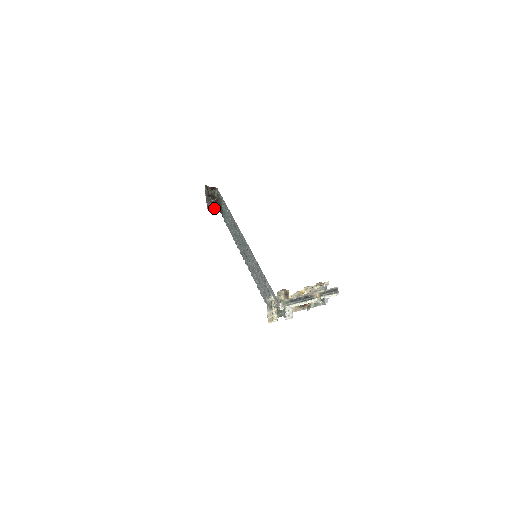
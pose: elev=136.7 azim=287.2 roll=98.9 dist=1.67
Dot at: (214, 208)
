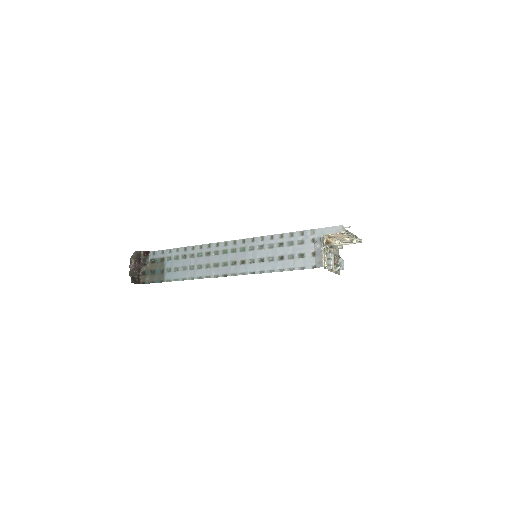
Dot at: (138, 283)
